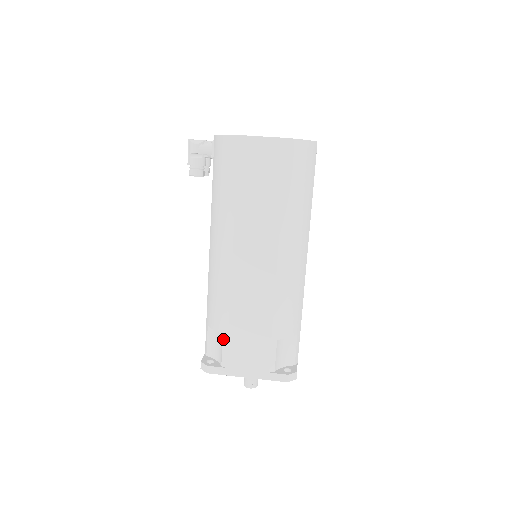
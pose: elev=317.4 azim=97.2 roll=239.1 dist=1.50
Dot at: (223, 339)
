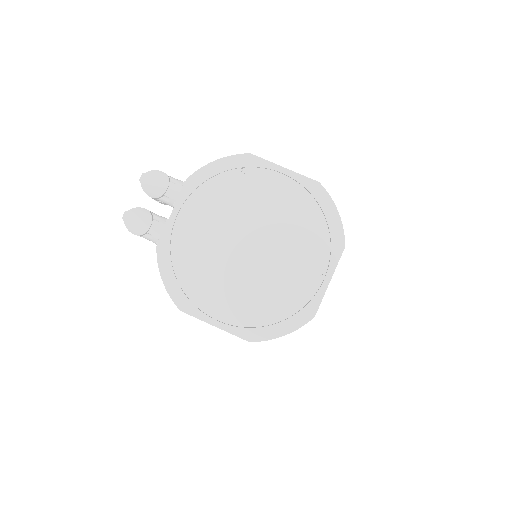
Dot at: occluded
